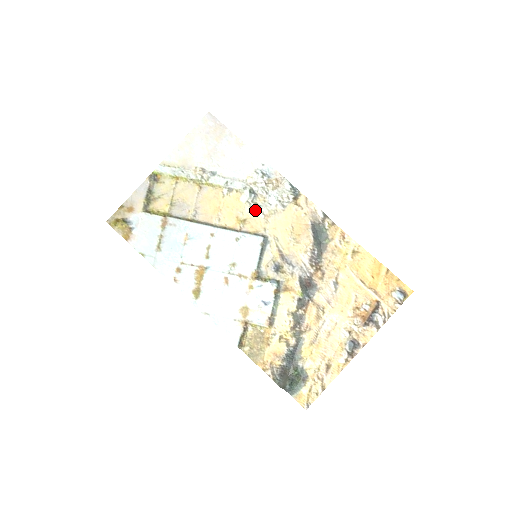
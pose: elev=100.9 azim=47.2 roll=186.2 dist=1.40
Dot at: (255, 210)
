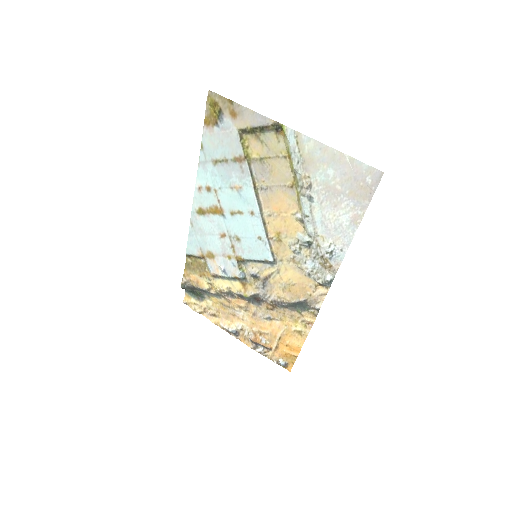
Dot at: (293, 249)
